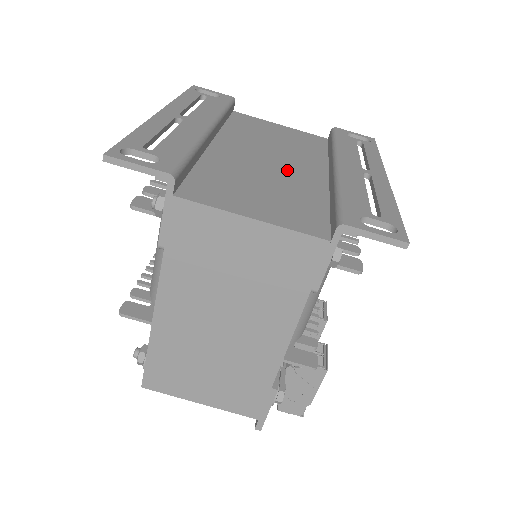
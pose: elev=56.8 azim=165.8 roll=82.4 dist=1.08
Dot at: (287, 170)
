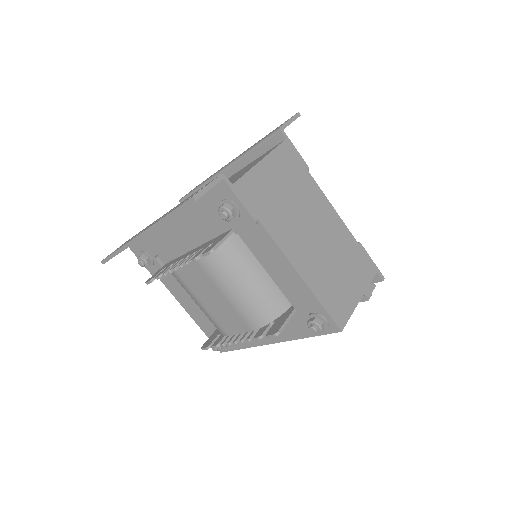
Dot at: occluded
